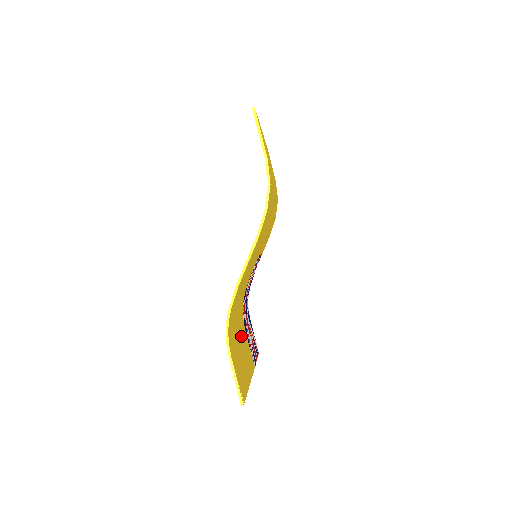
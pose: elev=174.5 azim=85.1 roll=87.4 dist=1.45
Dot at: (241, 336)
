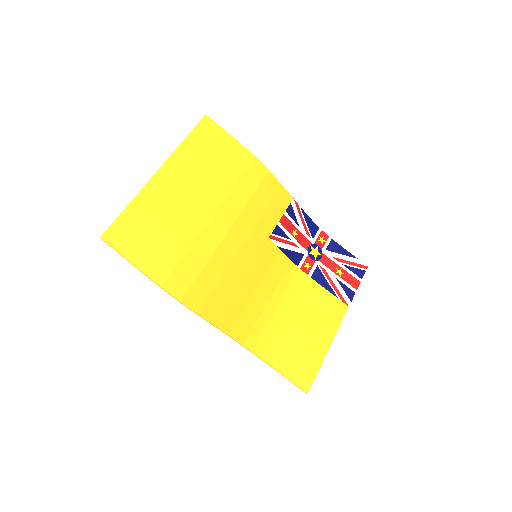
Dot at: (305, 308)
